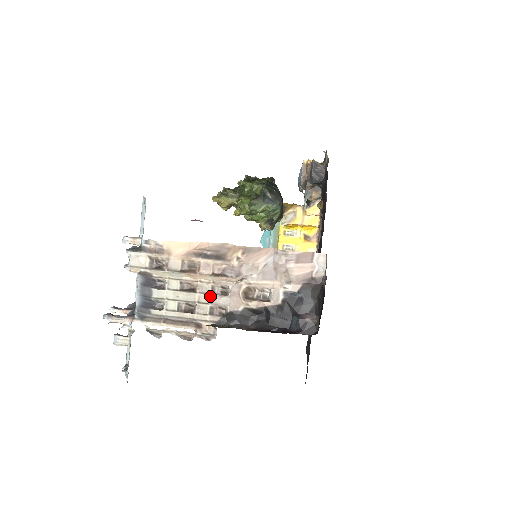
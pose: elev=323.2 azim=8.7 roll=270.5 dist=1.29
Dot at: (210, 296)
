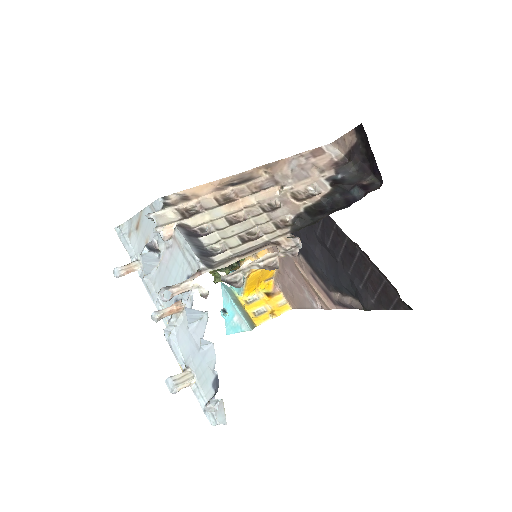
Dot at: (265, 215)
